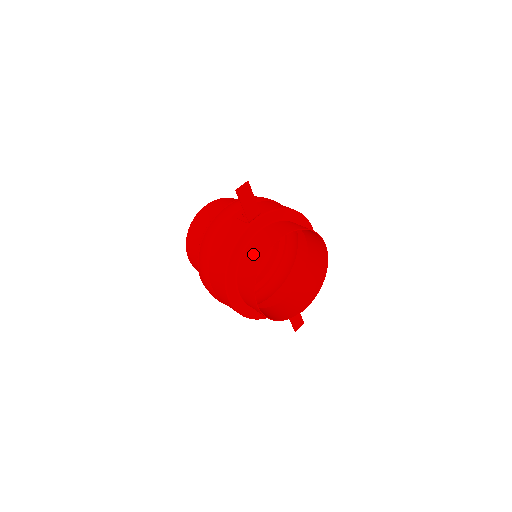
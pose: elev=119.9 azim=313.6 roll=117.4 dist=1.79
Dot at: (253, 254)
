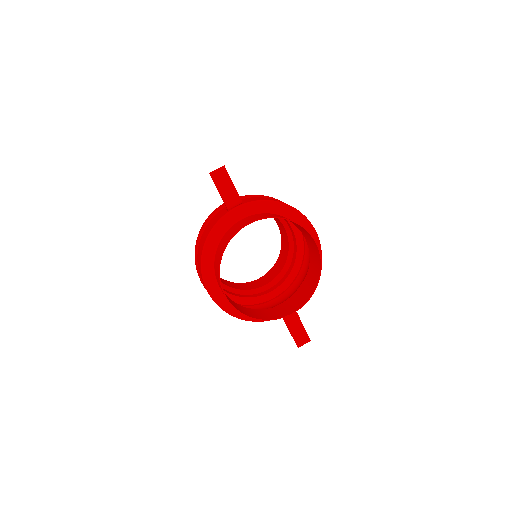
Dot at: (225, 239)
